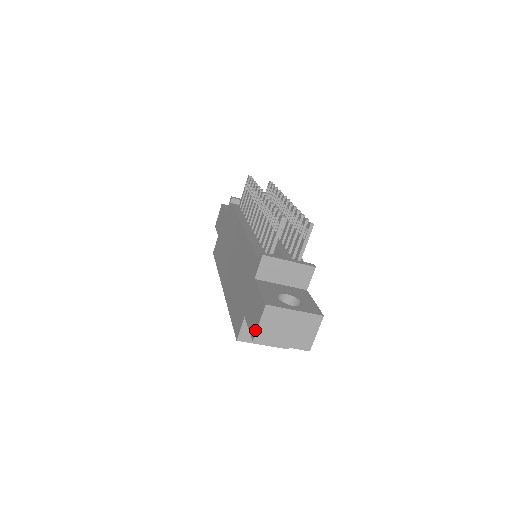
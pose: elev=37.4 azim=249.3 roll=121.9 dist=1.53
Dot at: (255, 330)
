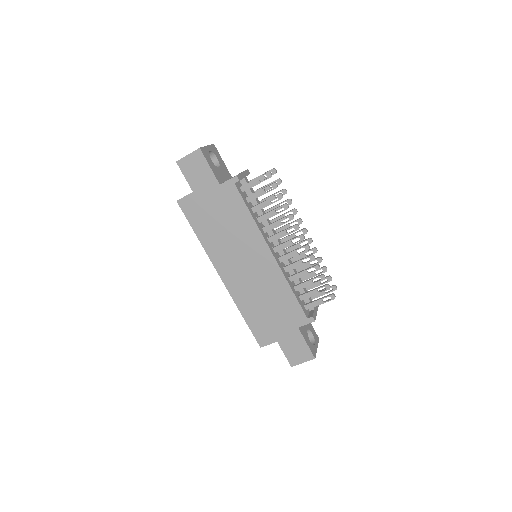
Dot at: (297, 363)
